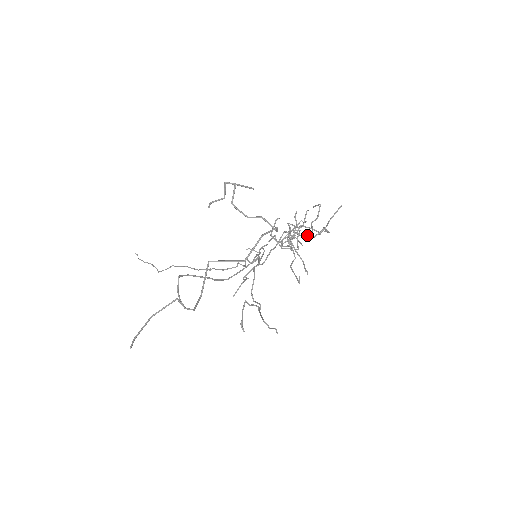
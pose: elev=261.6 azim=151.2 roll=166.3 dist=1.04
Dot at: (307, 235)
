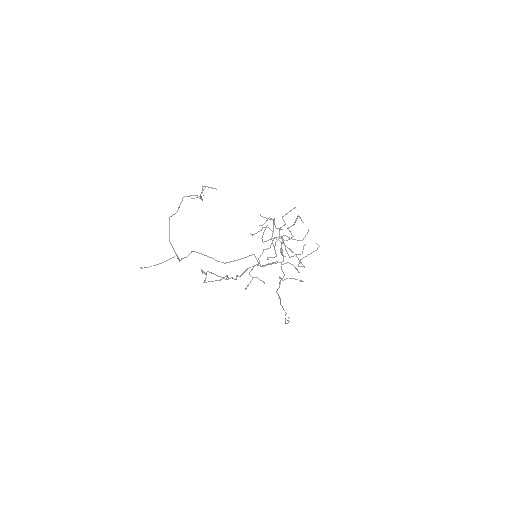
Dot at: (260, 225)
